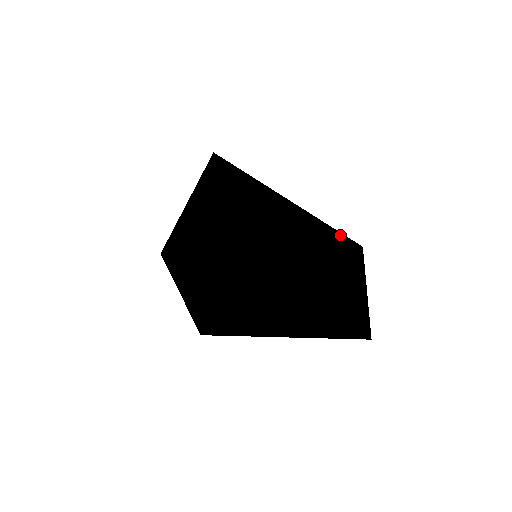
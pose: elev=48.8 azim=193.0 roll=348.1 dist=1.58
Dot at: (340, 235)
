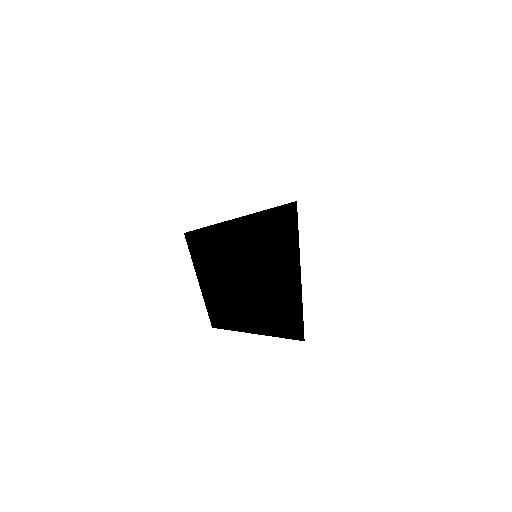
Dot at: occluded
